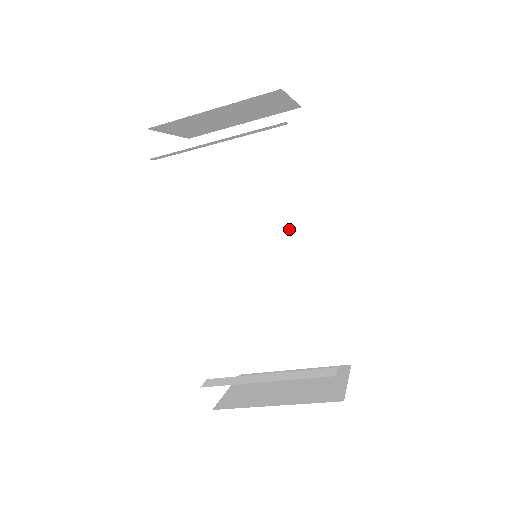
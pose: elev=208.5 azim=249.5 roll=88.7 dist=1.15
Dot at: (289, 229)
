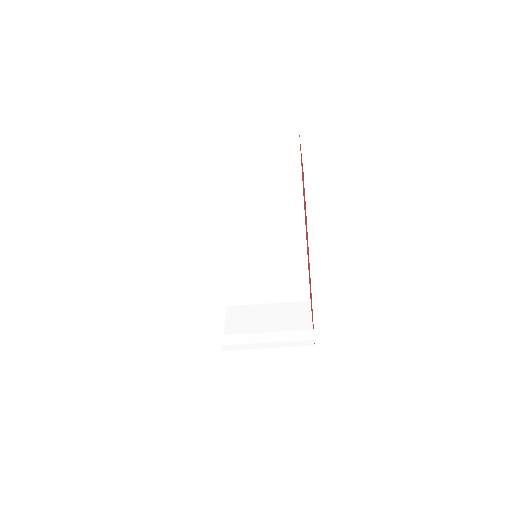
Dot at: (276, 220)
